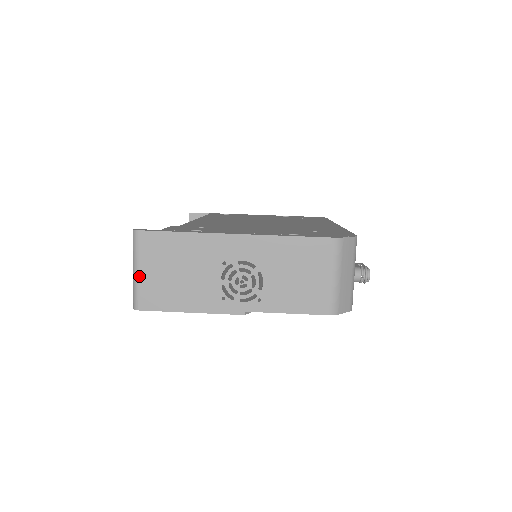
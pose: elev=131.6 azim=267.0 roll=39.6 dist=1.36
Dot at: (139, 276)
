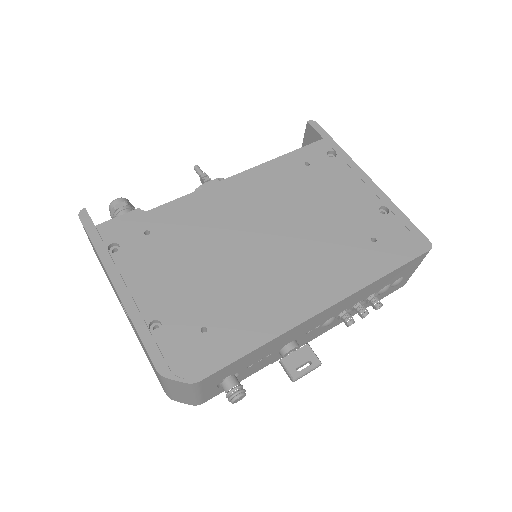
Dot at: occluded
